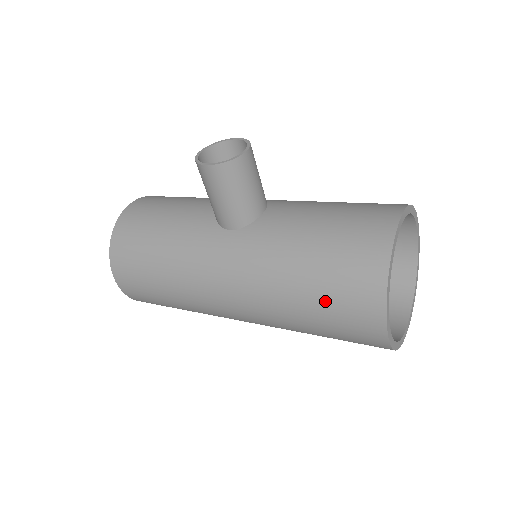
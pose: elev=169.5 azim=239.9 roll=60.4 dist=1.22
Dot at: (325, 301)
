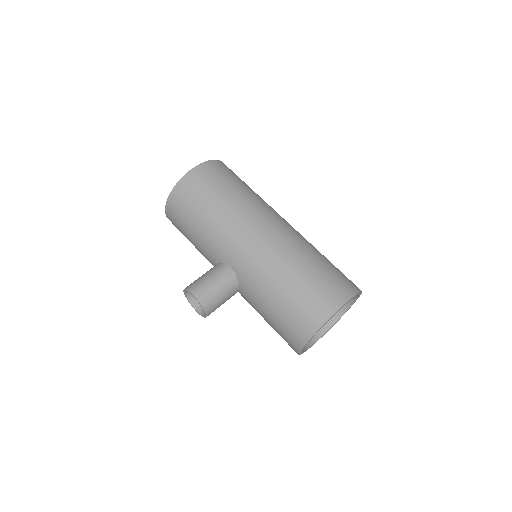
Dot at: occluded
